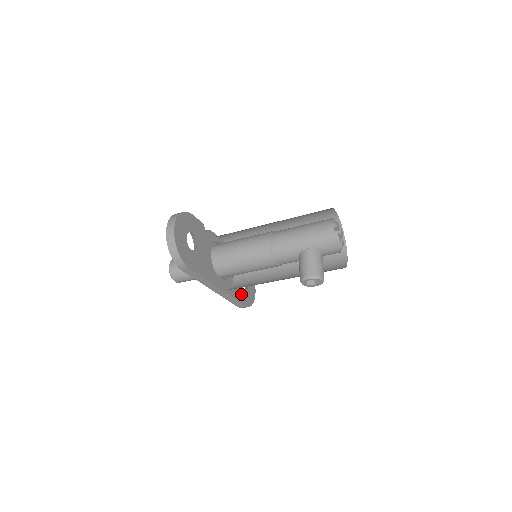
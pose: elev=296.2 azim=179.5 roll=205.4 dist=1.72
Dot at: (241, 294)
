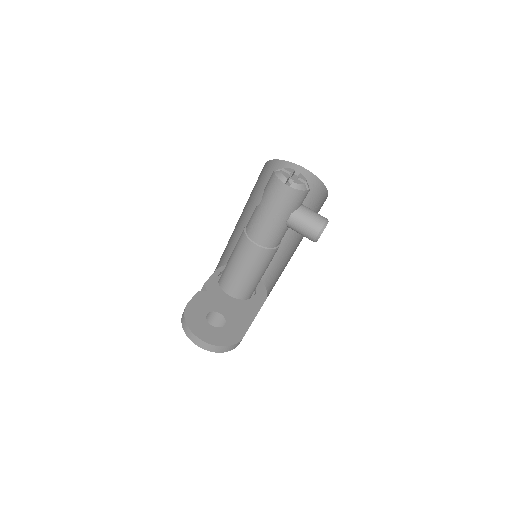
Dot at: occluded
